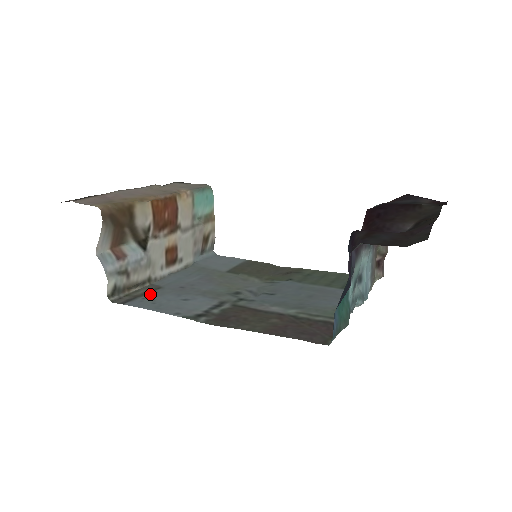
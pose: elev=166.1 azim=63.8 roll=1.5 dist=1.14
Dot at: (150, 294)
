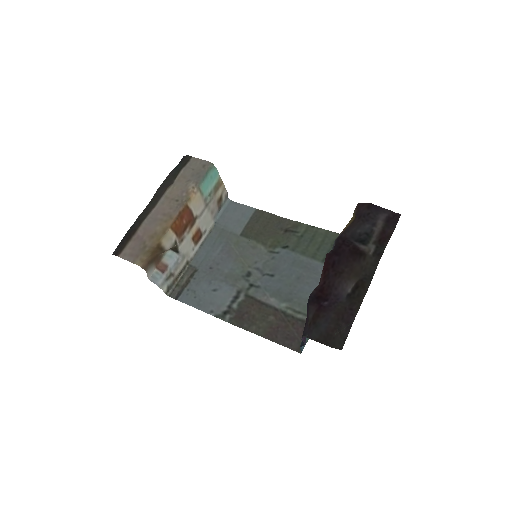
Dot at: (191, 283)
